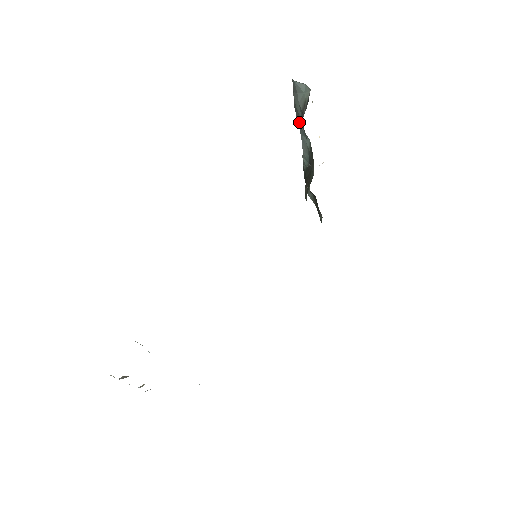
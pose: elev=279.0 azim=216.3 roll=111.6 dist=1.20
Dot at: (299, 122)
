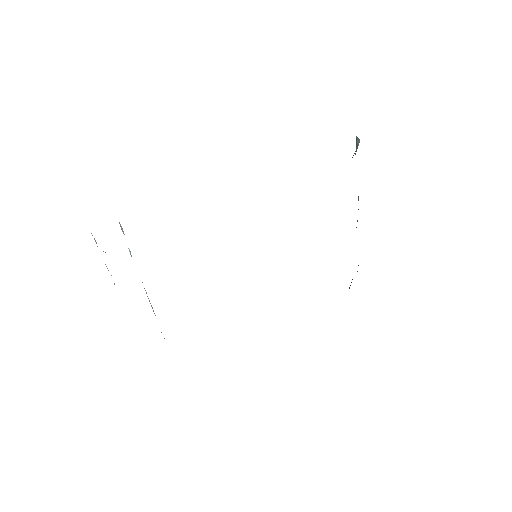
Dot at: occluded
